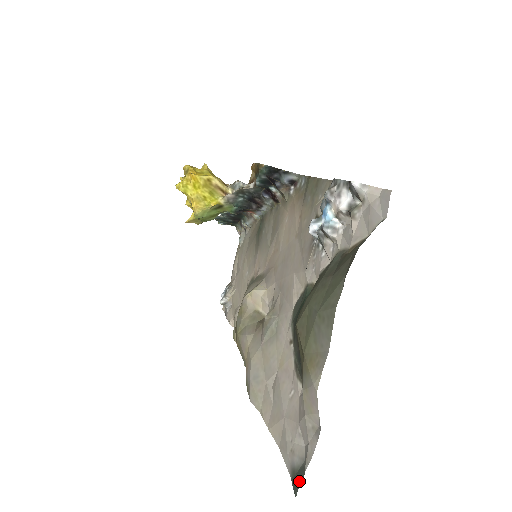
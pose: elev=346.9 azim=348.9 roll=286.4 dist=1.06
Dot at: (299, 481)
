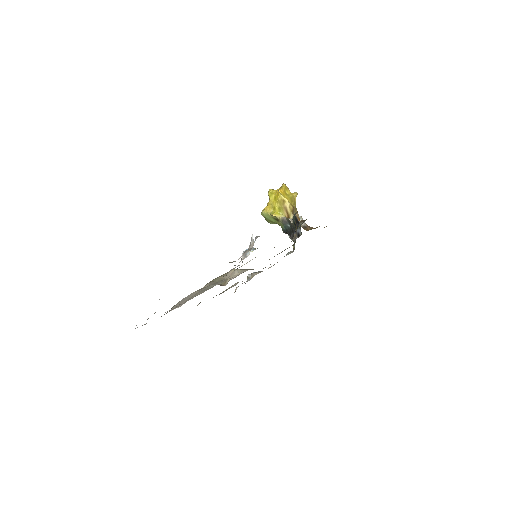
Dot at: occluded
